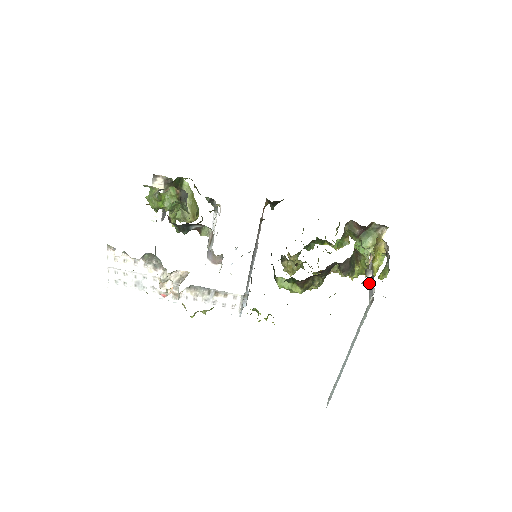
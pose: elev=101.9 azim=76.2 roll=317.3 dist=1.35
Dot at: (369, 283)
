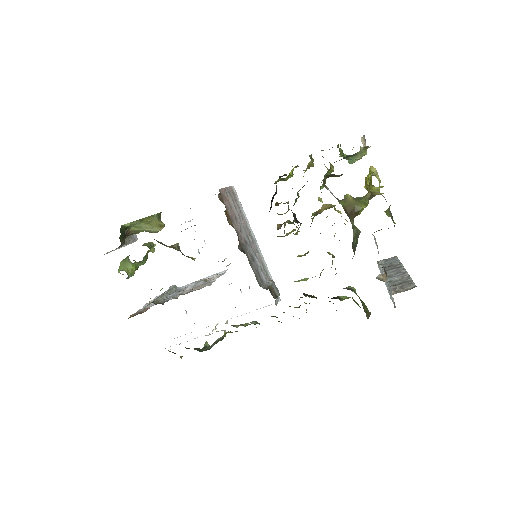
Dot at: (384, 281)
